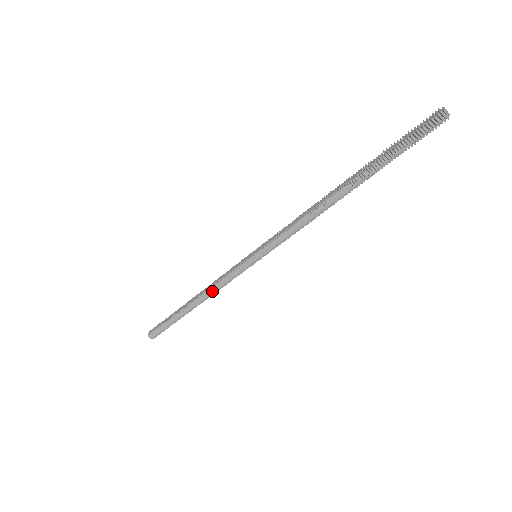
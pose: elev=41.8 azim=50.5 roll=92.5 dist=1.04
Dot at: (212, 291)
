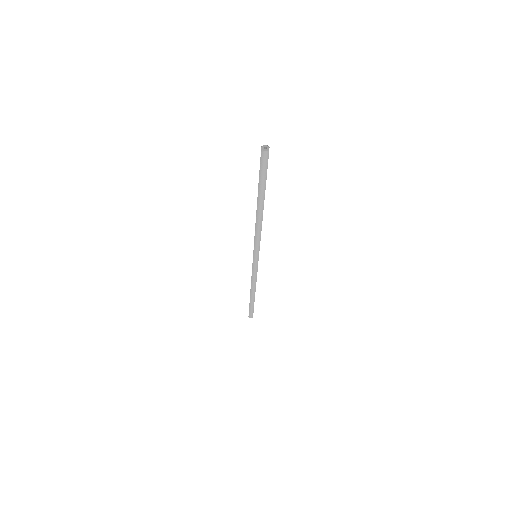
Dot at: (253, 283)
